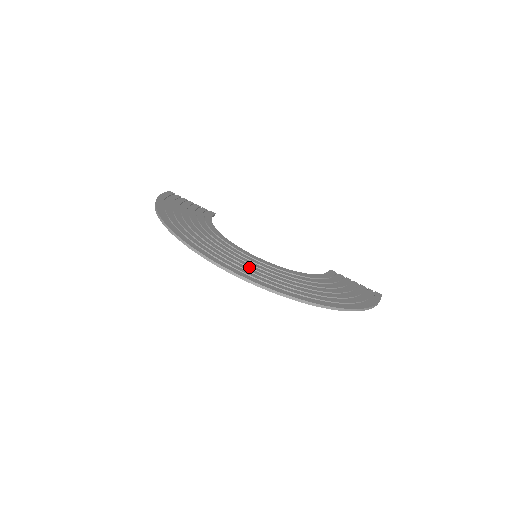
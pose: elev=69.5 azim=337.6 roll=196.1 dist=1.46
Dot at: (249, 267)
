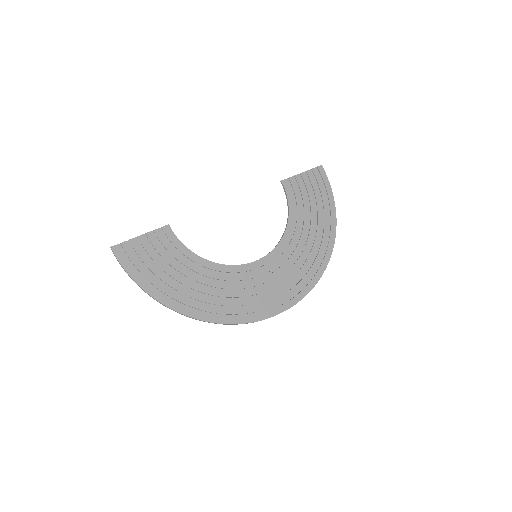
Dot at: (276, 287)
